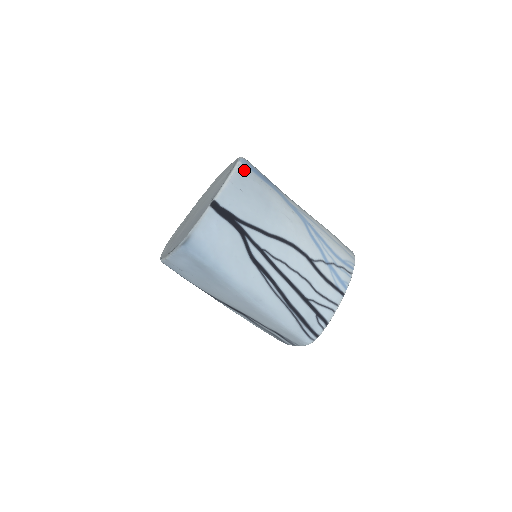
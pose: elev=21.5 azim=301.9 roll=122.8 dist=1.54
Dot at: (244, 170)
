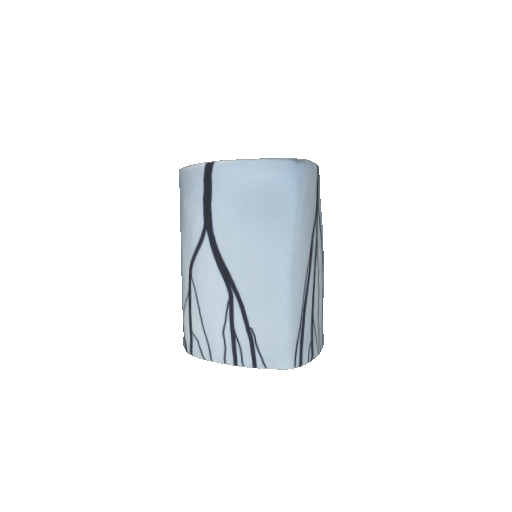
Dot at: occluded
